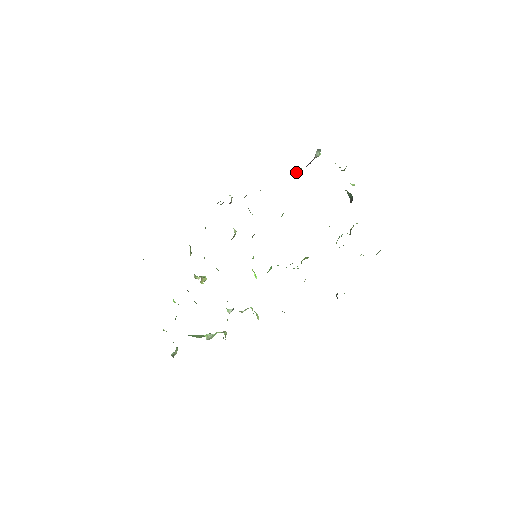
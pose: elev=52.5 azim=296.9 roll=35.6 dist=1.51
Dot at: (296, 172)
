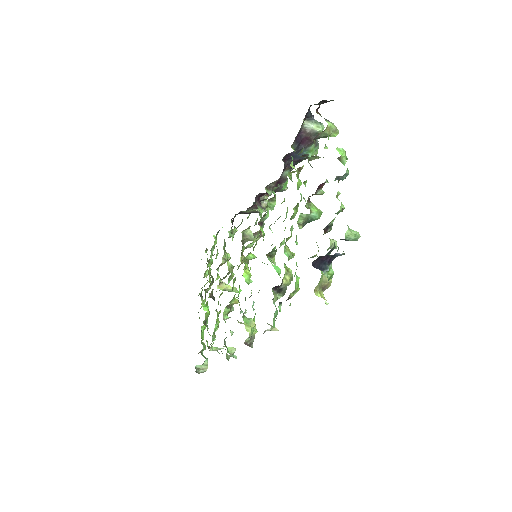
Dot at: (299, 155)
